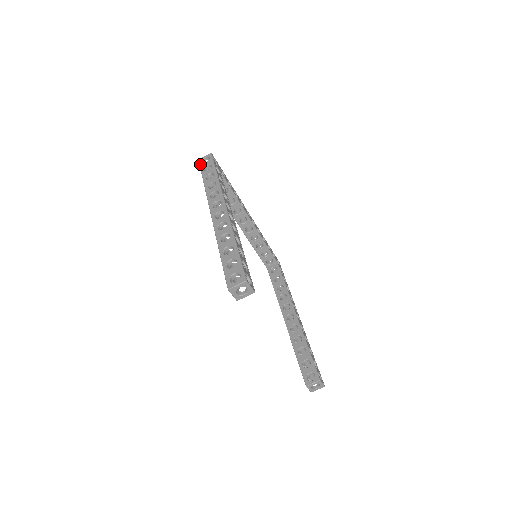
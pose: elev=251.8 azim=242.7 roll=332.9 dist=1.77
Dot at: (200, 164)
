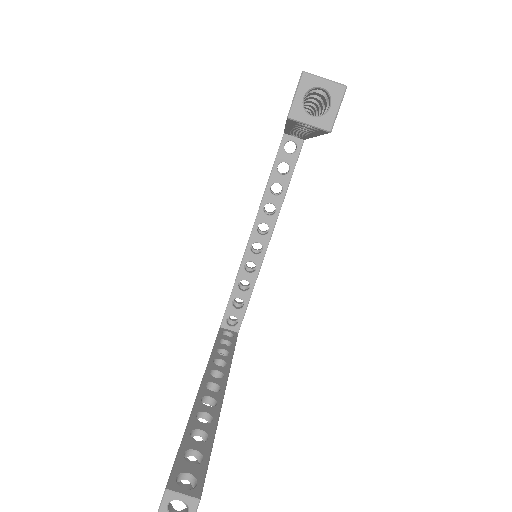
Dot at: occluded
